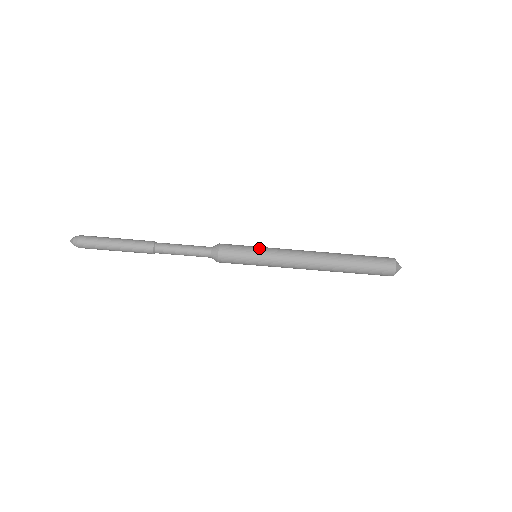
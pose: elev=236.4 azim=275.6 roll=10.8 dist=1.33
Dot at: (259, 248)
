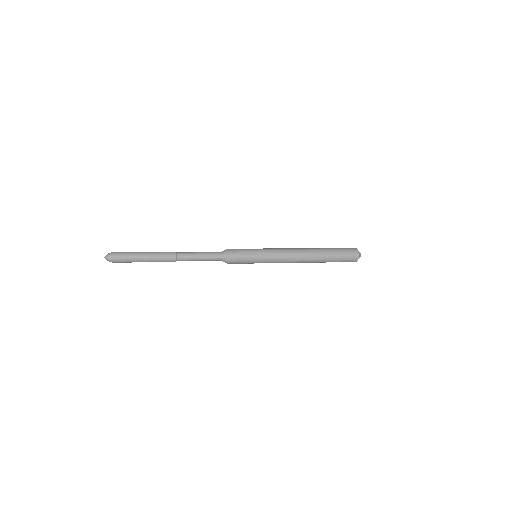
Dot at: (259, 262)
